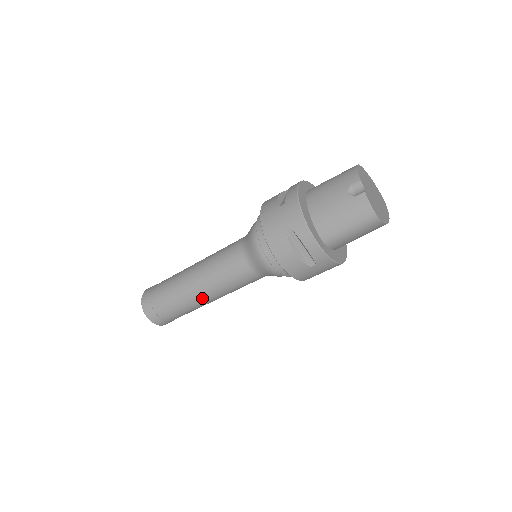
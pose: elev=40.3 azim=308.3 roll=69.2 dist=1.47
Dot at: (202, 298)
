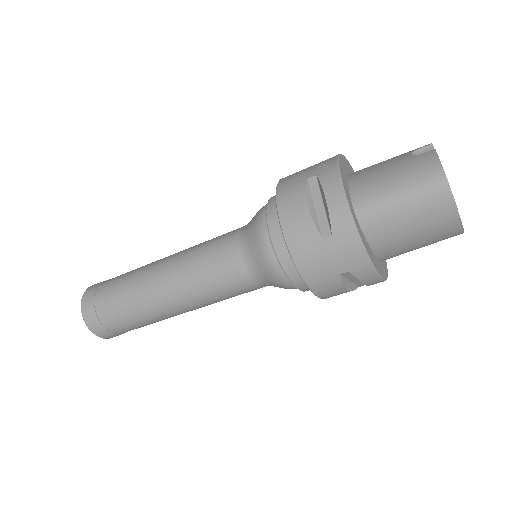
Dot at: (159, 288)
